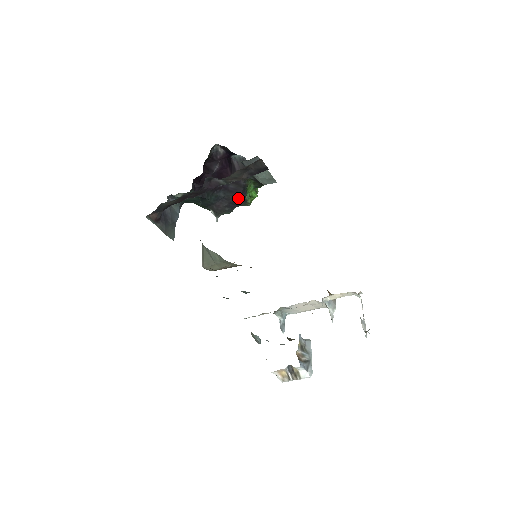
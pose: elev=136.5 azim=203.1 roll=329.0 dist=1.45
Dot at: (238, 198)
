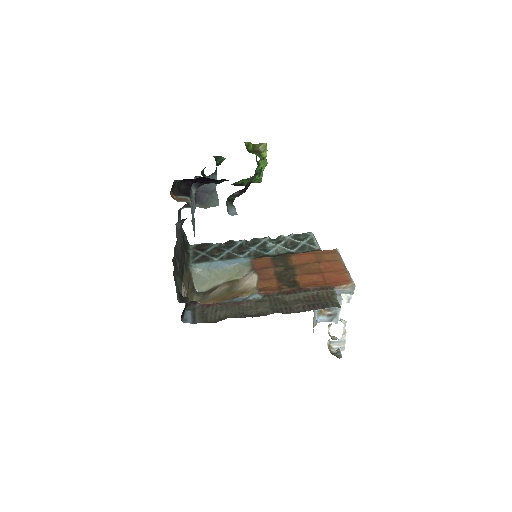
Dot at: occluded
